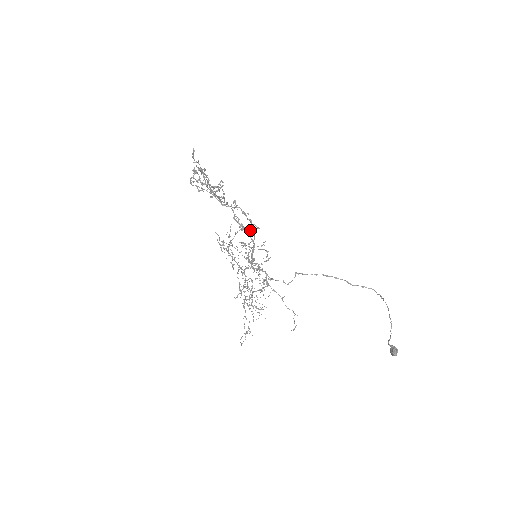
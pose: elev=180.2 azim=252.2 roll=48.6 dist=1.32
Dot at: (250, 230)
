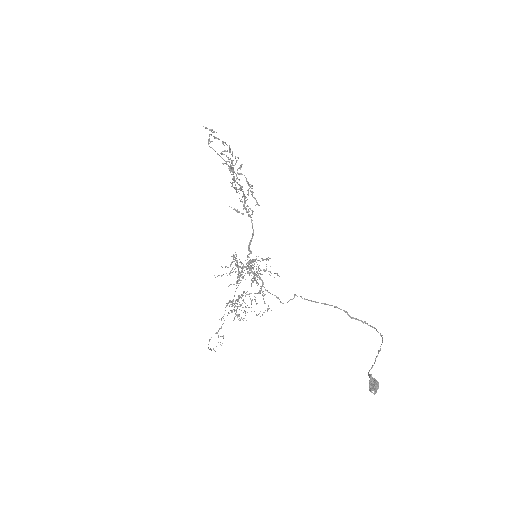
Dot at: (252, 210)
